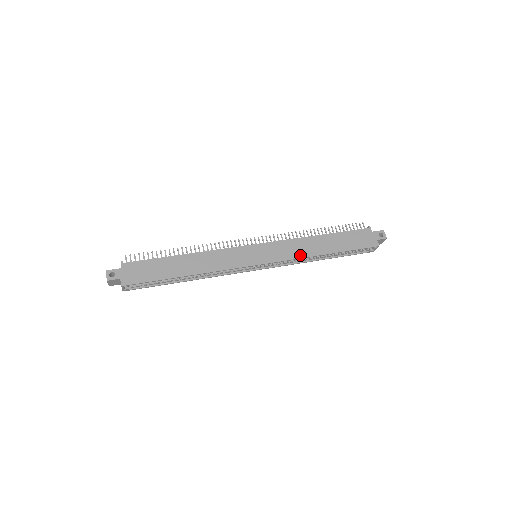
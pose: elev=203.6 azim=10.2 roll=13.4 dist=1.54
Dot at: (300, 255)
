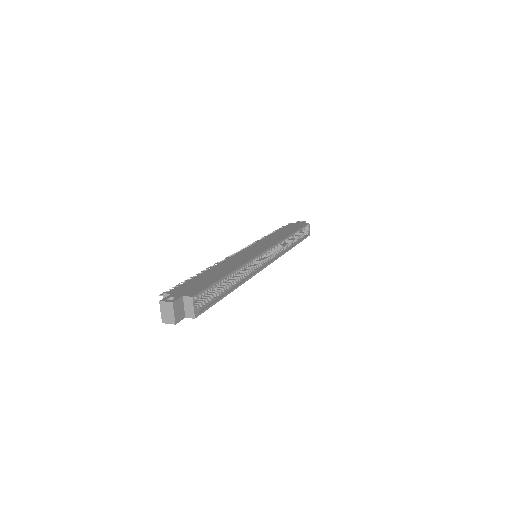
Dot at: (280, 239)
